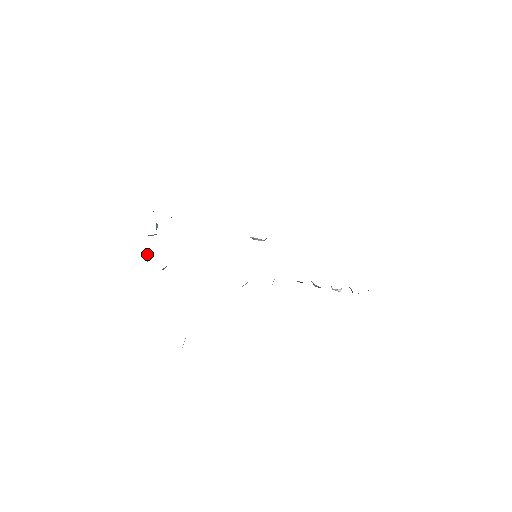
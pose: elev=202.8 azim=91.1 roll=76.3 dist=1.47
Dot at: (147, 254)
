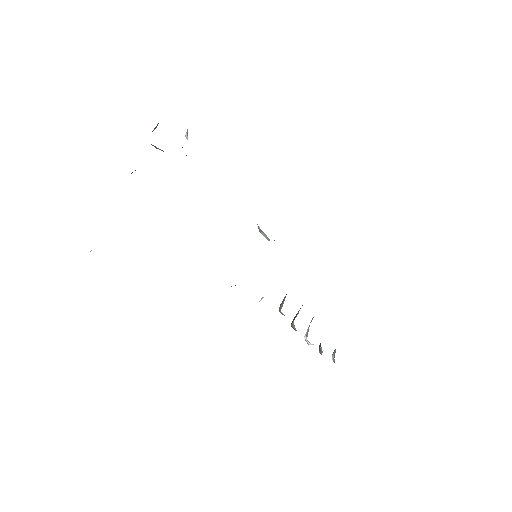
Dot at: occluded
